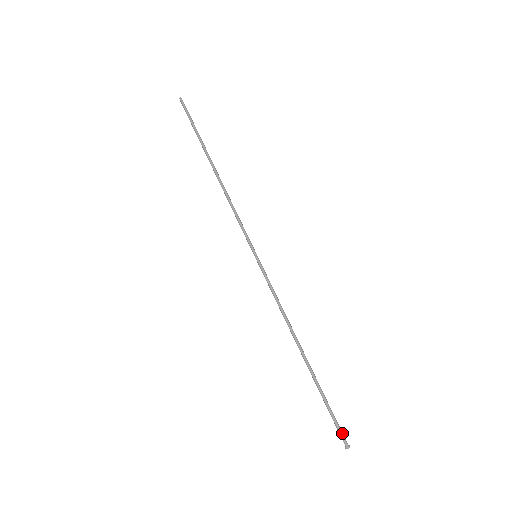
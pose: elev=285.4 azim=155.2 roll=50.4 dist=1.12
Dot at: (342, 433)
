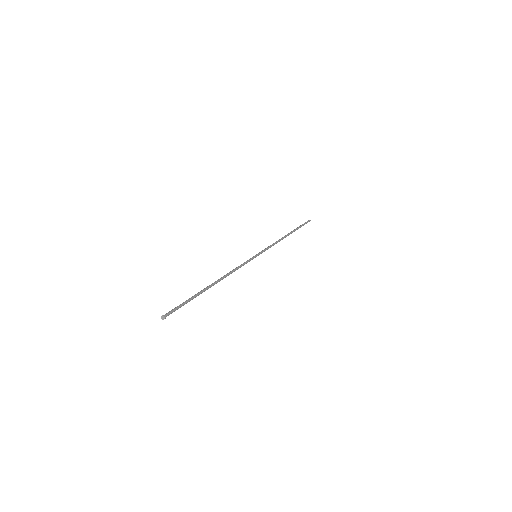
Dot at: (171, 311)
